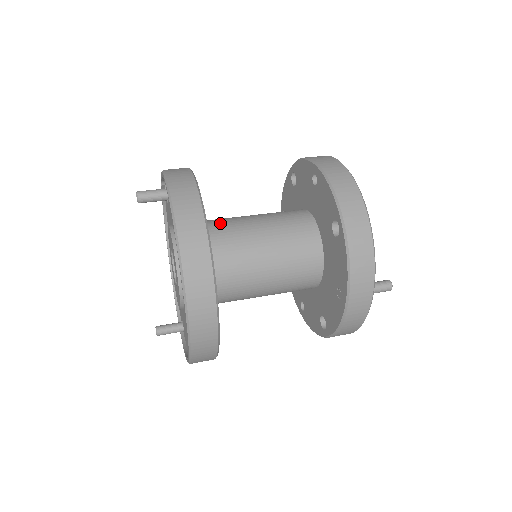
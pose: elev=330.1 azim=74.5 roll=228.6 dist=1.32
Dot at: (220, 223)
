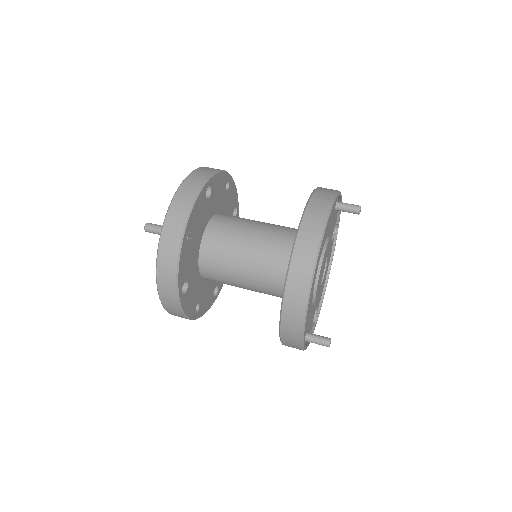
Dot at: (218, 243)
